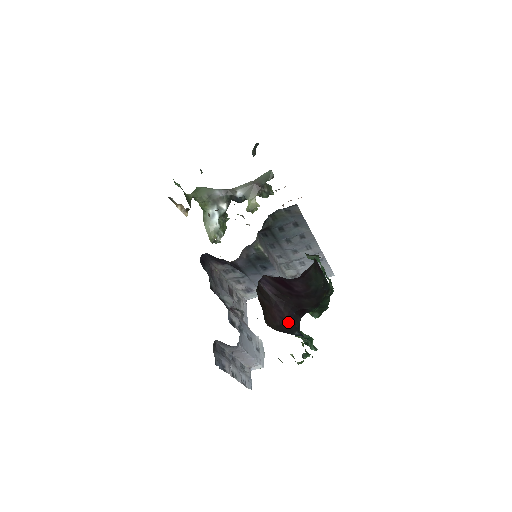
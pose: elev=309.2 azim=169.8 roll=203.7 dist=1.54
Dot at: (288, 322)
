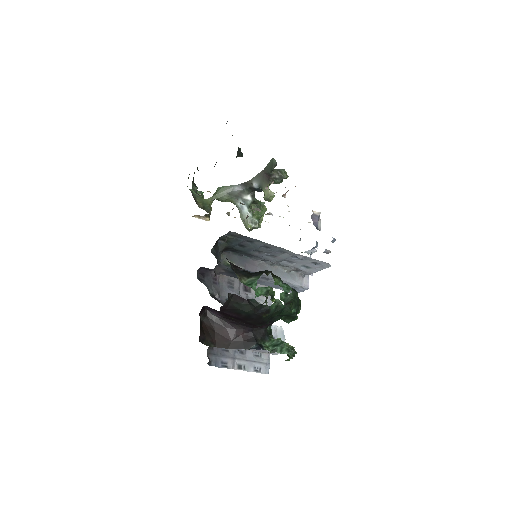
Dot at: (244, 337)
